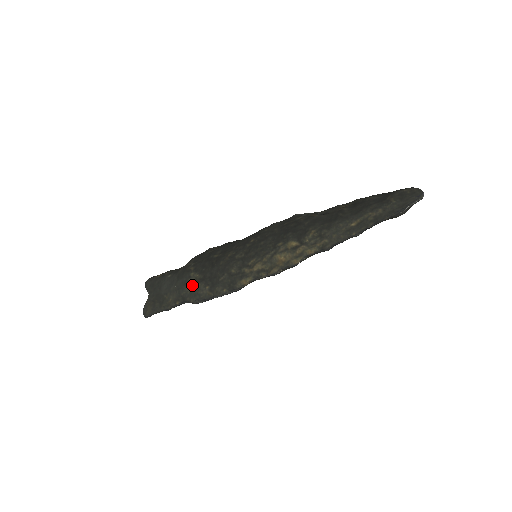
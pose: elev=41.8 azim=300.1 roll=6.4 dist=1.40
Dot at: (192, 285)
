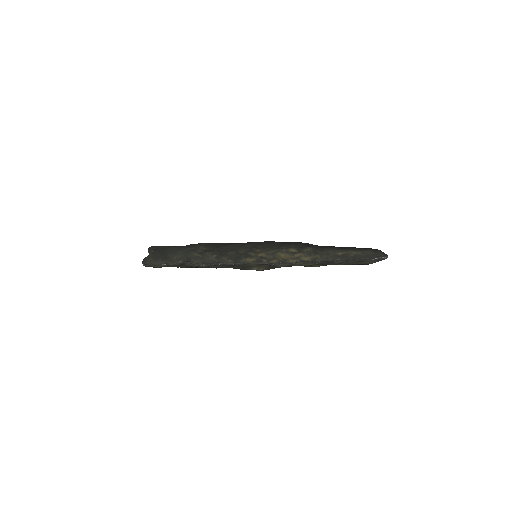
Dot at: (200, 252)
